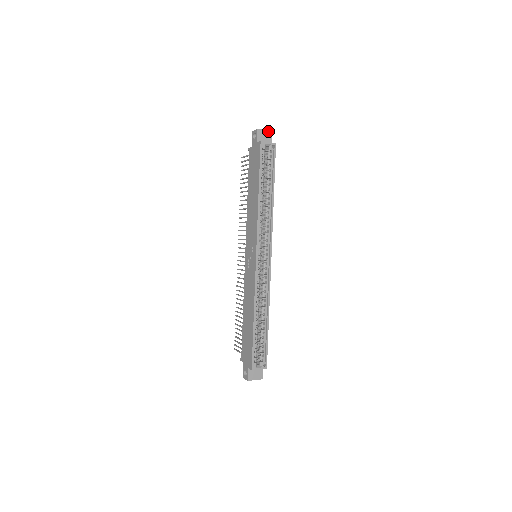
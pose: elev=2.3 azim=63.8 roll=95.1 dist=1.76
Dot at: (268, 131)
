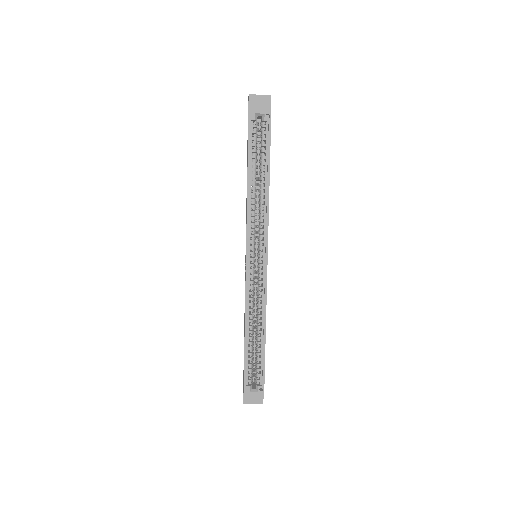
Dot at: (264, 95)
